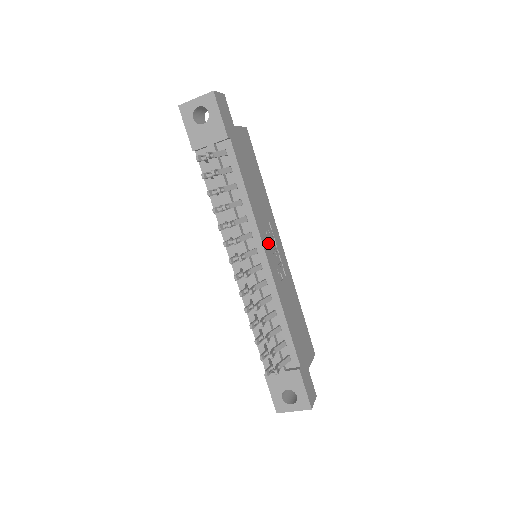
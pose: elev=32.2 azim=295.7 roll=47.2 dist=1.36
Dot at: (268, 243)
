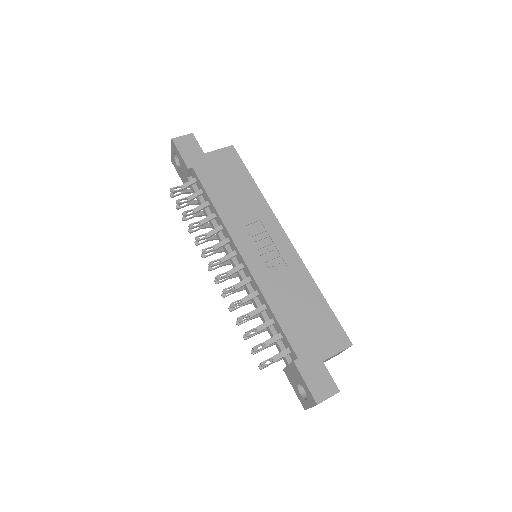
Dot at: (250, 242)
